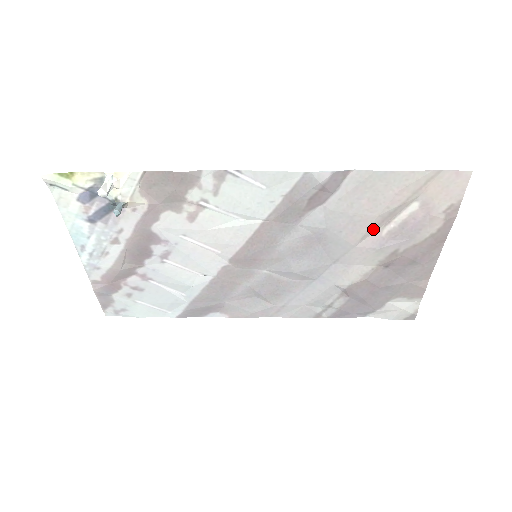
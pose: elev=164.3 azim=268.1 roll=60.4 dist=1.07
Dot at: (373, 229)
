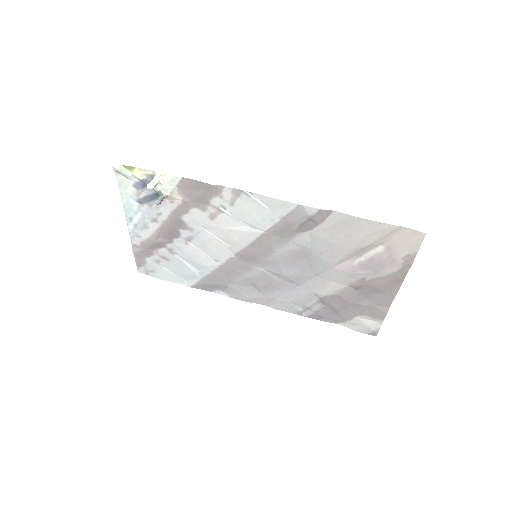
Dot at: (347, 258)
